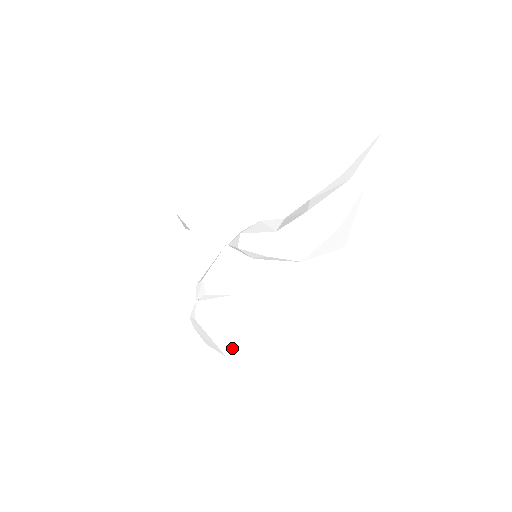
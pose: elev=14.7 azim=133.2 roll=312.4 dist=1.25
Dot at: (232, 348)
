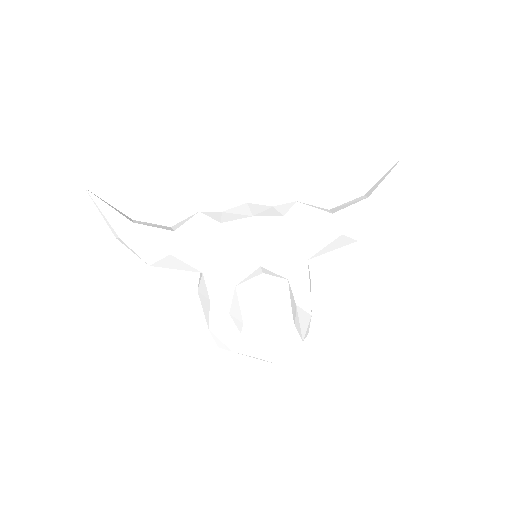
Dot at: occluded
